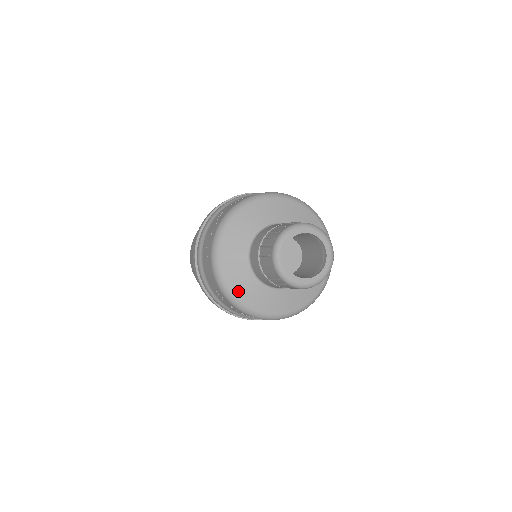
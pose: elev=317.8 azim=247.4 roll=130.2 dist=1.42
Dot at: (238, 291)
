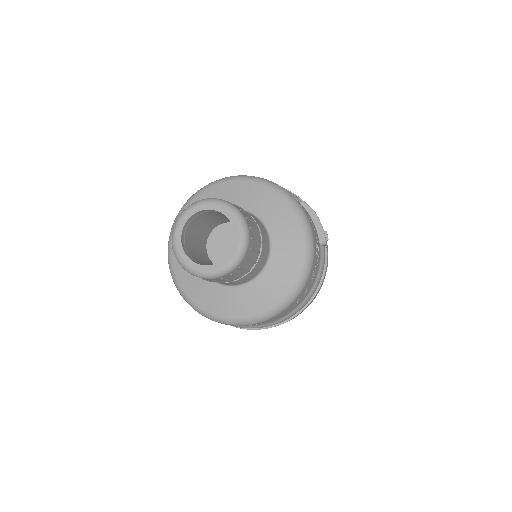
Dot at: (181, 275)
